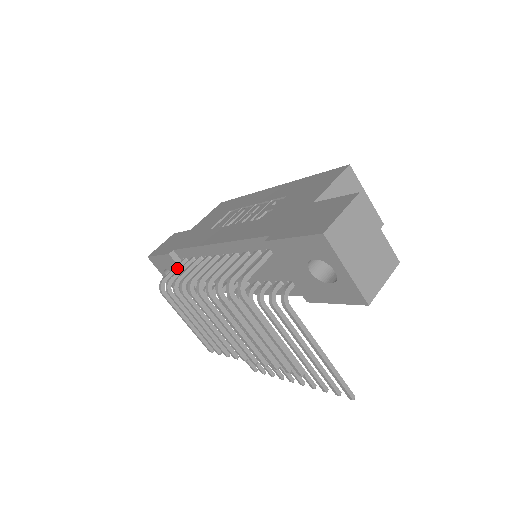
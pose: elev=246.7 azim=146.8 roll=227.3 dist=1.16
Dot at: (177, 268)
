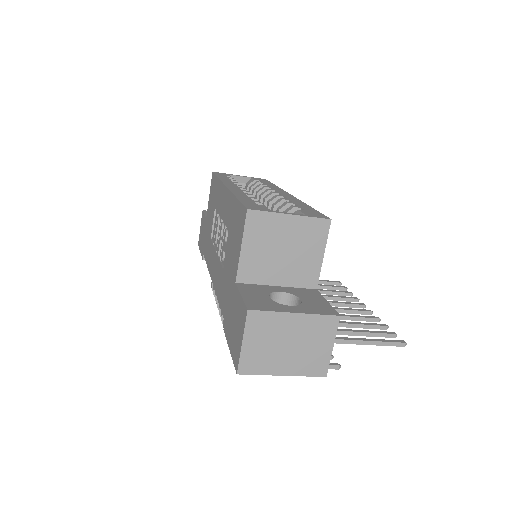
Dot at: occluded
